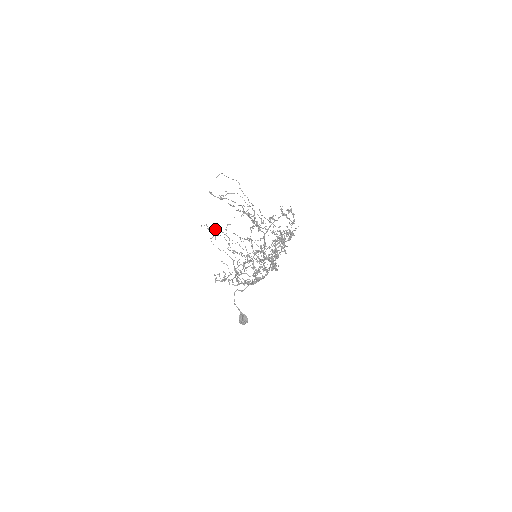
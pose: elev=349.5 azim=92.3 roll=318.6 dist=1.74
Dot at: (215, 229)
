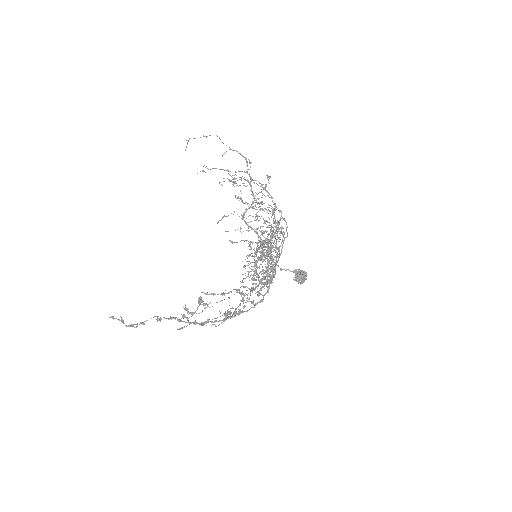
Dot at: occluded
